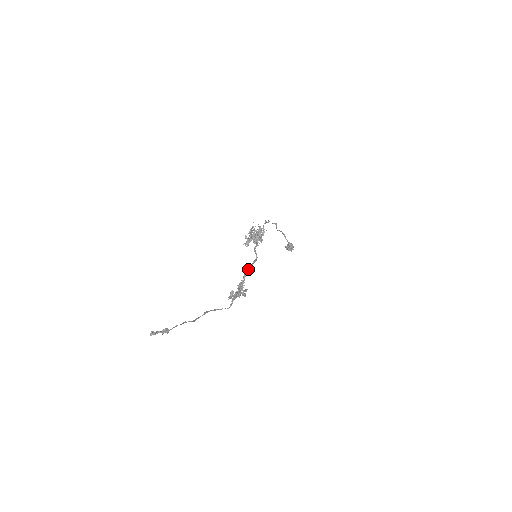
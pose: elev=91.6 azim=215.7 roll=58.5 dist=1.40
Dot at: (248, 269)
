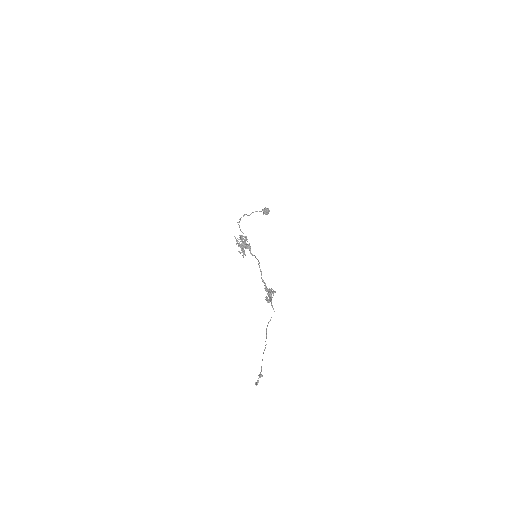
Dot at: (261, 275)
